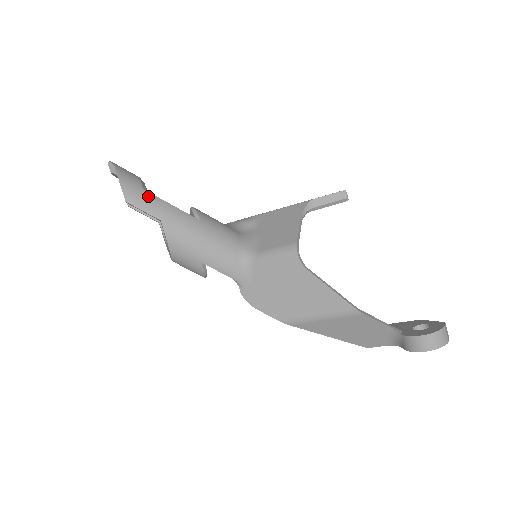
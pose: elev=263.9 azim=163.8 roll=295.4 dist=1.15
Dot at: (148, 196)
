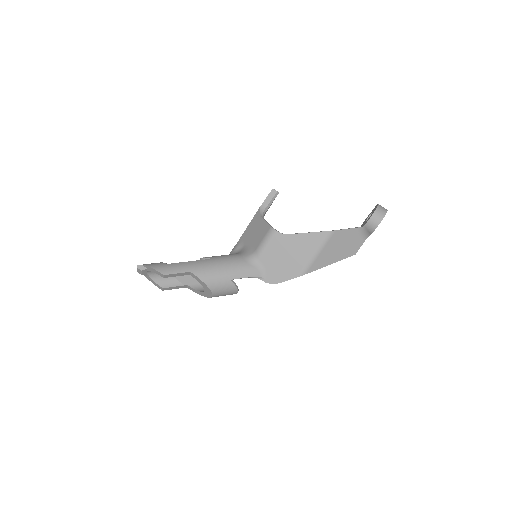
Dot at: (173, 265)
